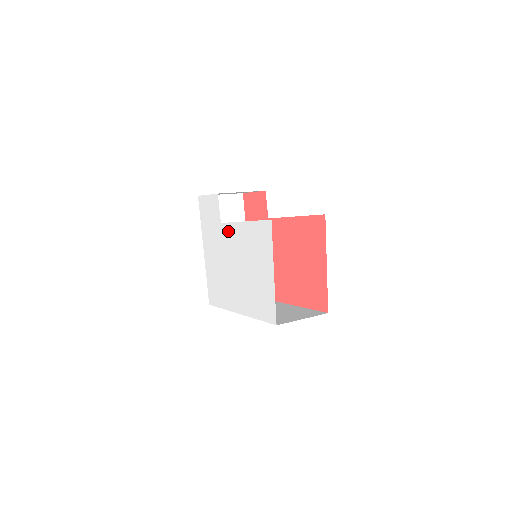
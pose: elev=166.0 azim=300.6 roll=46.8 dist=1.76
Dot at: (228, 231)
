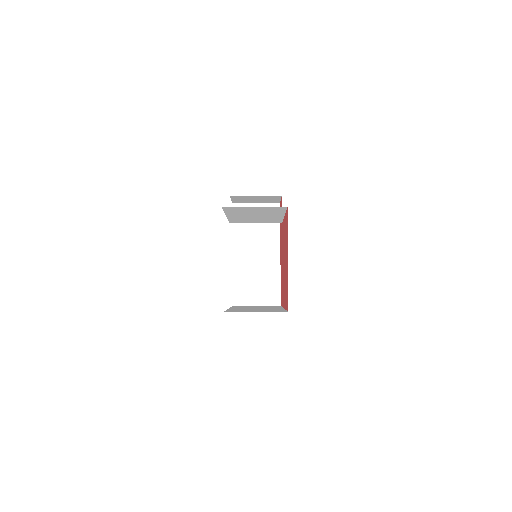
Dot at: occluded
